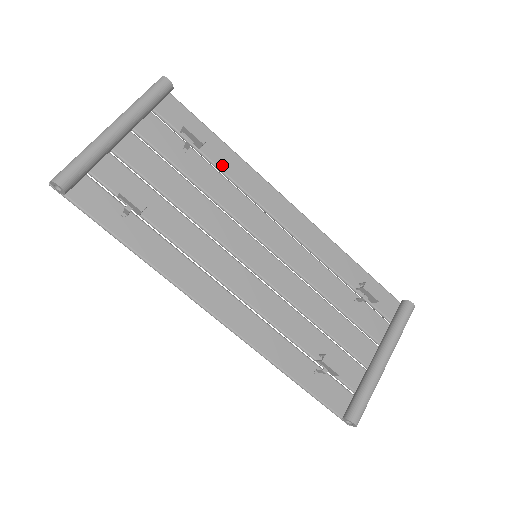
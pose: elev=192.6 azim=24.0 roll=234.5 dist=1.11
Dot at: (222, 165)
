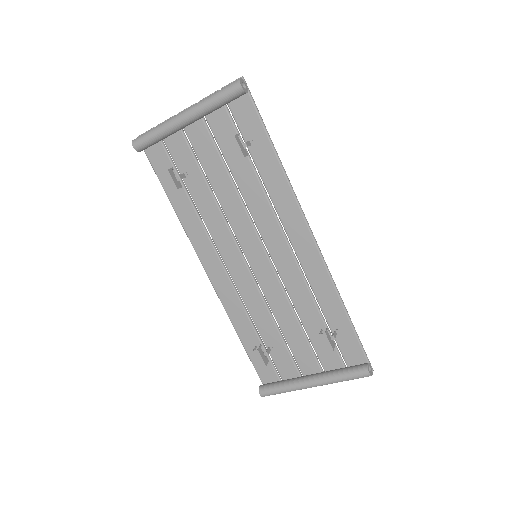
Dot at: (264, 174)
